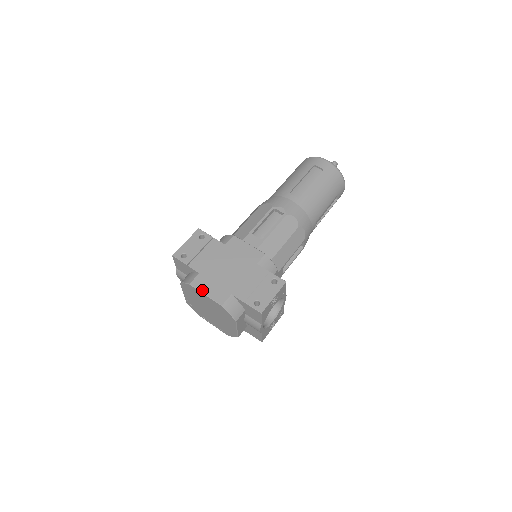
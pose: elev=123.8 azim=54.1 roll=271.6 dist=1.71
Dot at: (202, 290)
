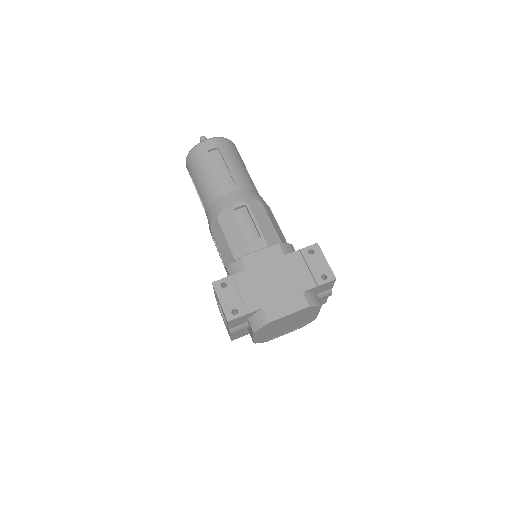
Dot at: (283, 314)
